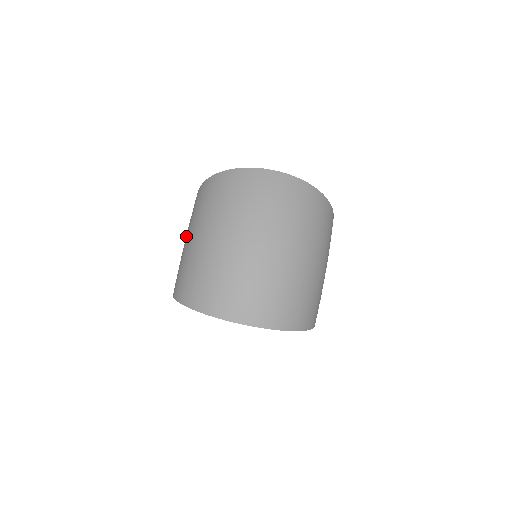
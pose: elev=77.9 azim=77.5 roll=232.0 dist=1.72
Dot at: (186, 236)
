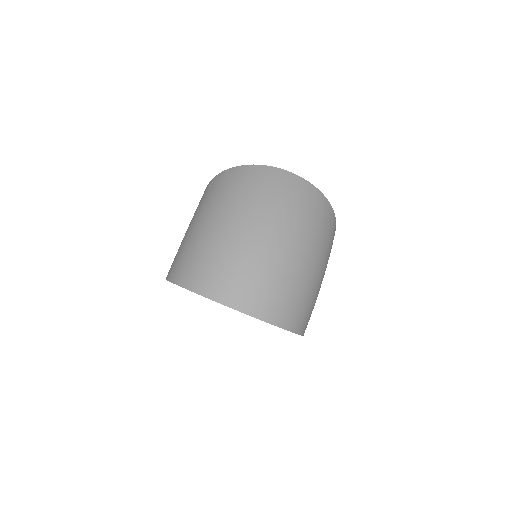
Dot at: (191, 222)
